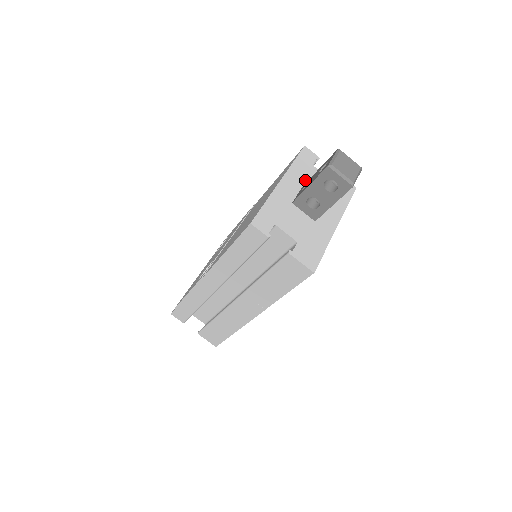
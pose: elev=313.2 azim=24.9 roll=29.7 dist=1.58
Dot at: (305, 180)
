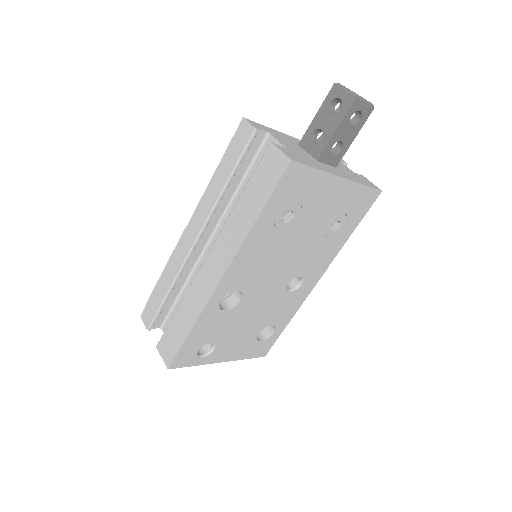
Dot at: occluded
